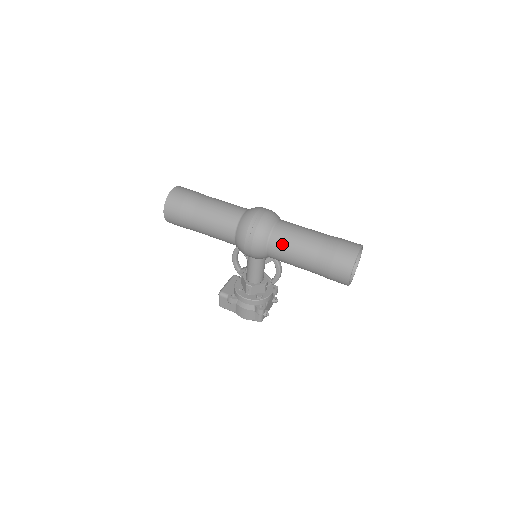
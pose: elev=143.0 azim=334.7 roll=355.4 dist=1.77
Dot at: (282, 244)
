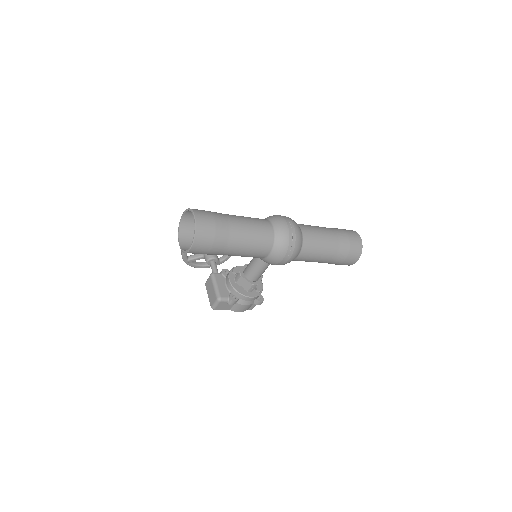
Dot at: (312, 250)
